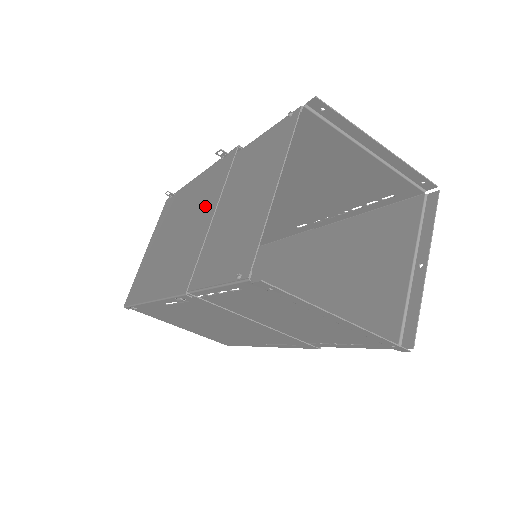
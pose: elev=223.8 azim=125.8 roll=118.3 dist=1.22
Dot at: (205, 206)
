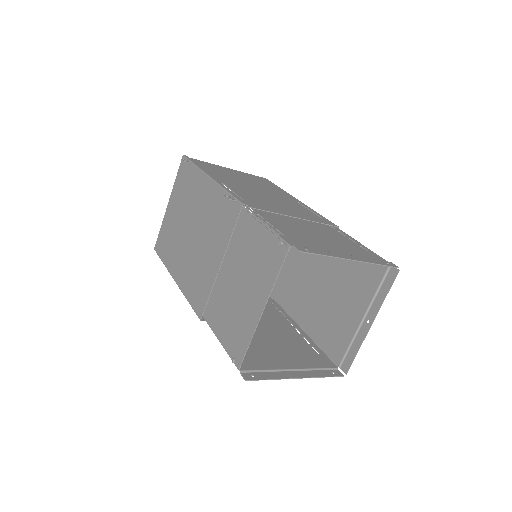
Dot at: (215, 241)
